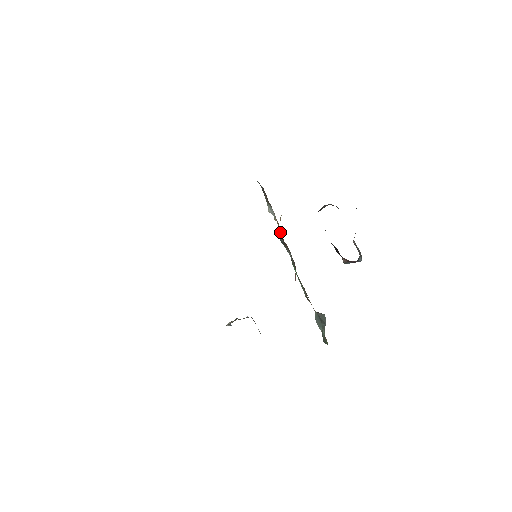
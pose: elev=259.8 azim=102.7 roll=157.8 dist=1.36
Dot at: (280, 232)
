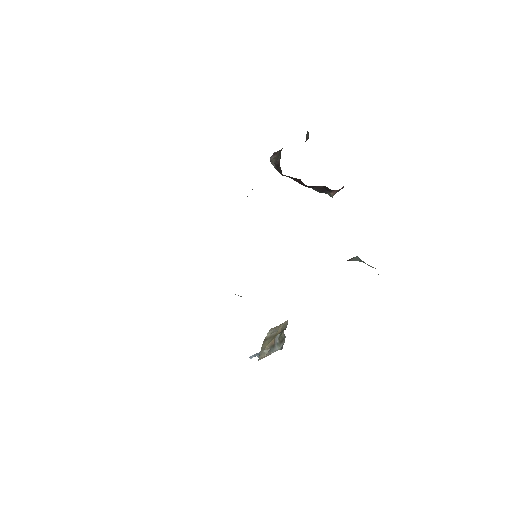
Dot at: occluded
